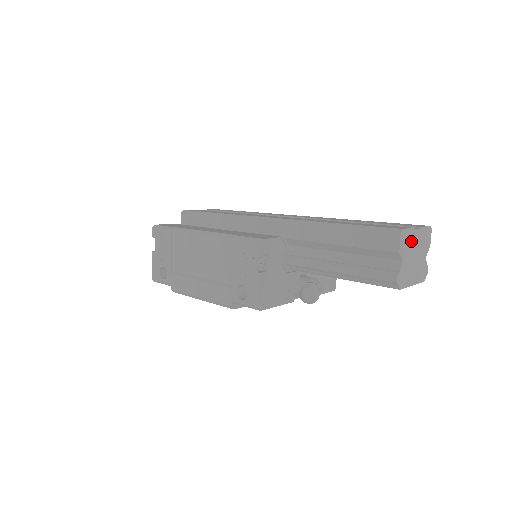
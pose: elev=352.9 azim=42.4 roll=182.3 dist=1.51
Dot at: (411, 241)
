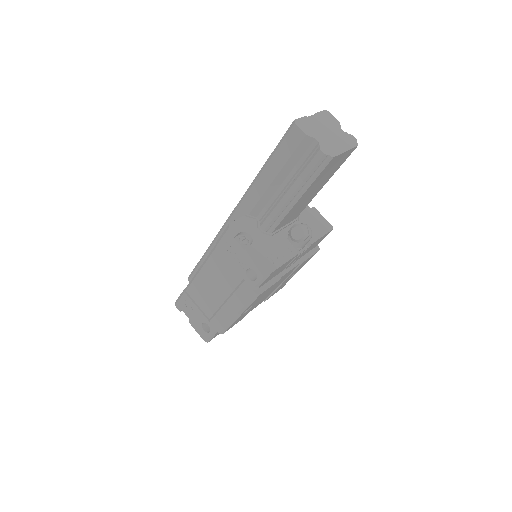
Dot at: (312, 125)
